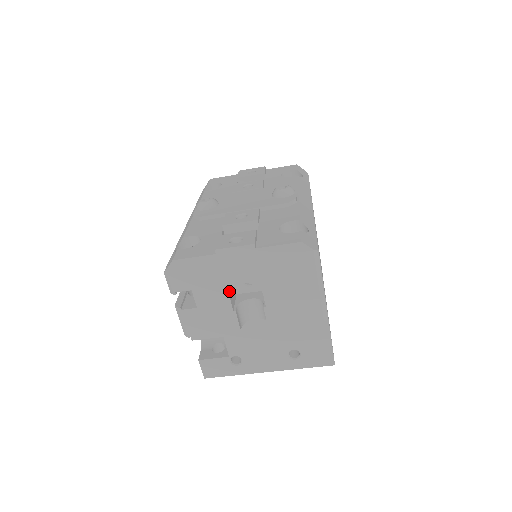
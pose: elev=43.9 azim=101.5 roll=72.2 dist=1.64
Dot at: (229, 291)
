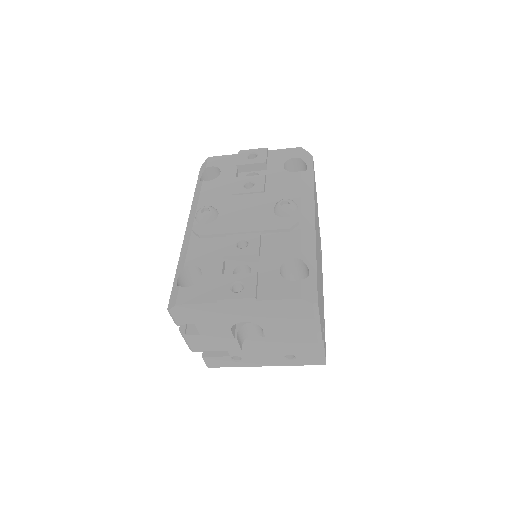
Dot at: (230, 326)
